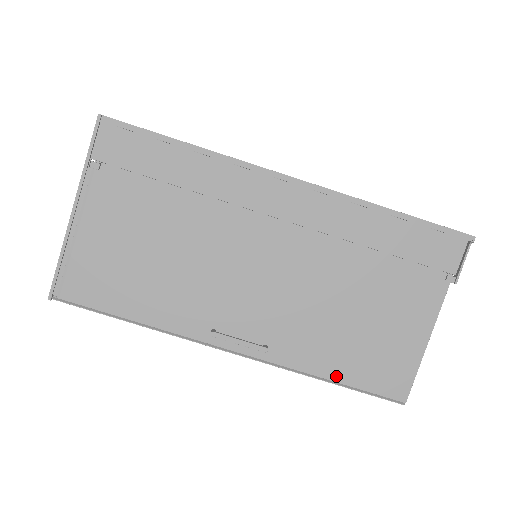
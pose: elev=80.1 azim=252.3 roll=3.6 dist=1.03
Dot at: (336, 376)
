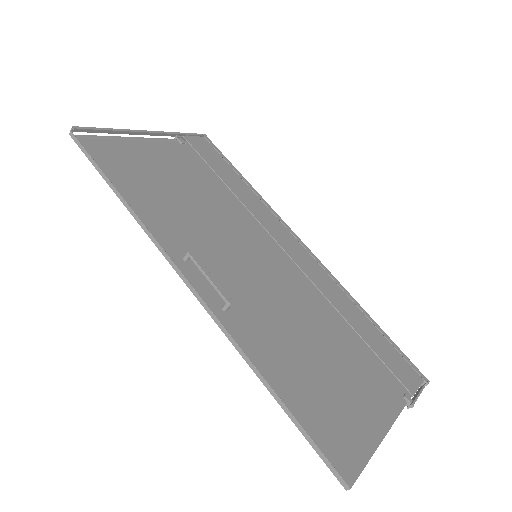
Dot at: (282, 392)
